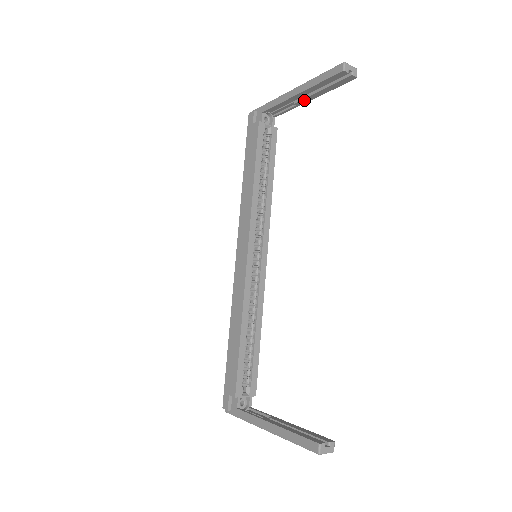
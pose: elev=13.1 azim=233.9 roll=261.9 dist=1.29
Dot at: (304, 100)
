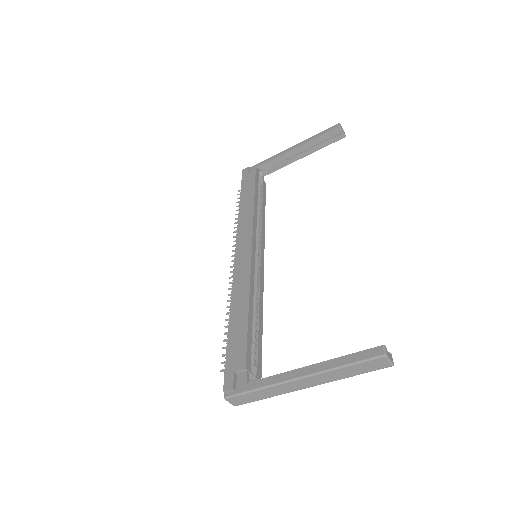
Dot at: (297, 157)
